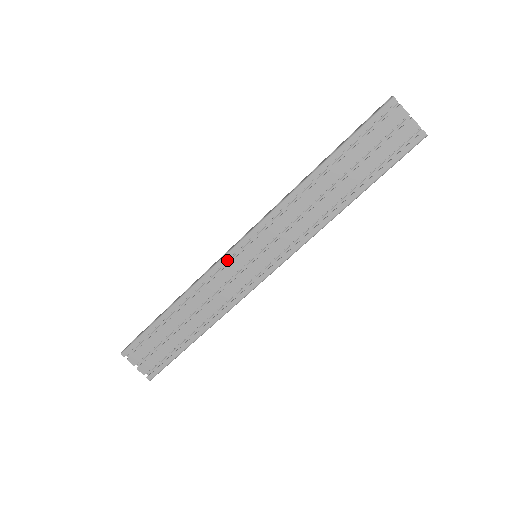
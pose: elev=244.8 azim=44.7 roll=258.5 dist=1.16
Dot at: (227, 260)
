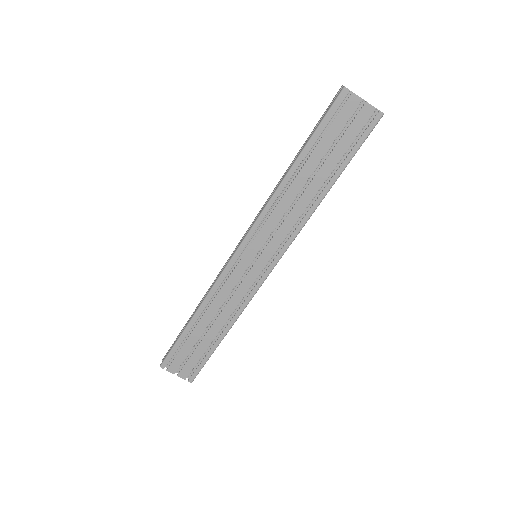
Dot at: (231, 266)
